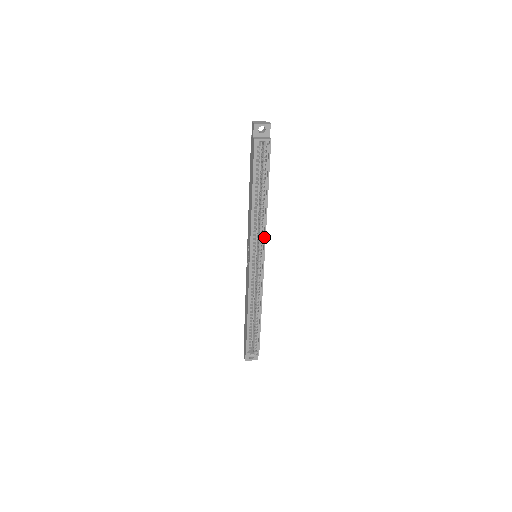
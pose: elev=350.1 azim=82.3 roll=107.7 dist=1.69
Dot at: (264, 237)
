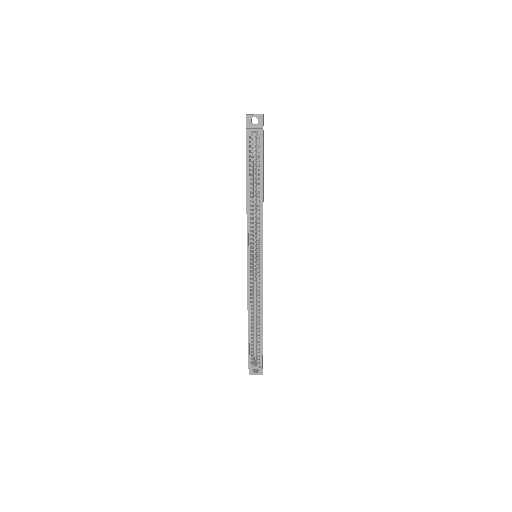
Dot at: (261, 233)
